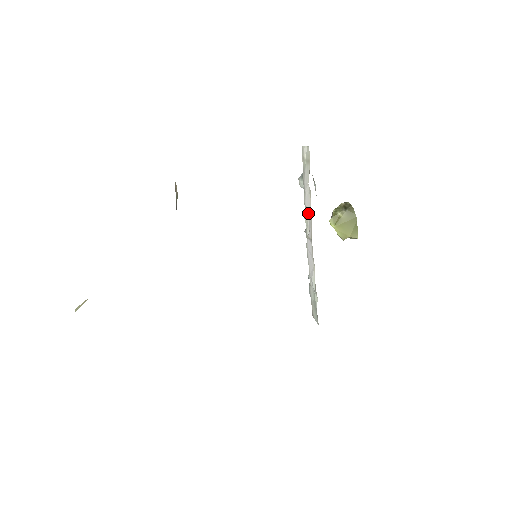
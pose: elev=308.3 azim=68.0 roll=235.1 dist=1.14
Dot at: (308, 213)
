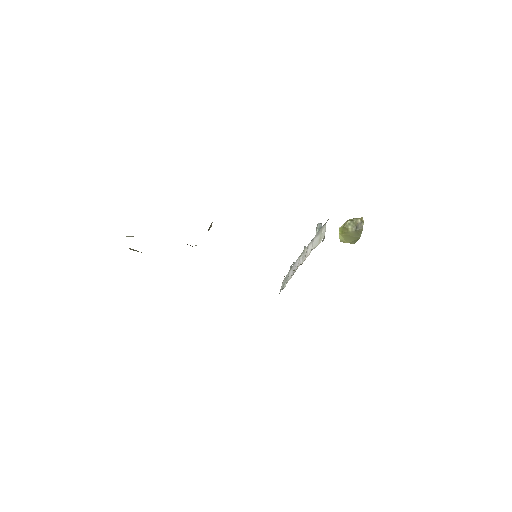
Dot at: (306, 253)
